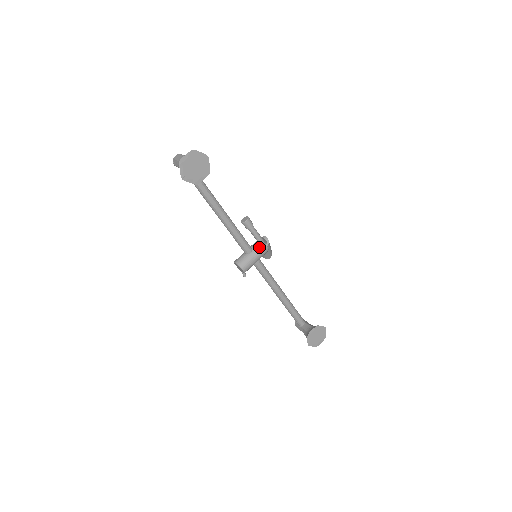
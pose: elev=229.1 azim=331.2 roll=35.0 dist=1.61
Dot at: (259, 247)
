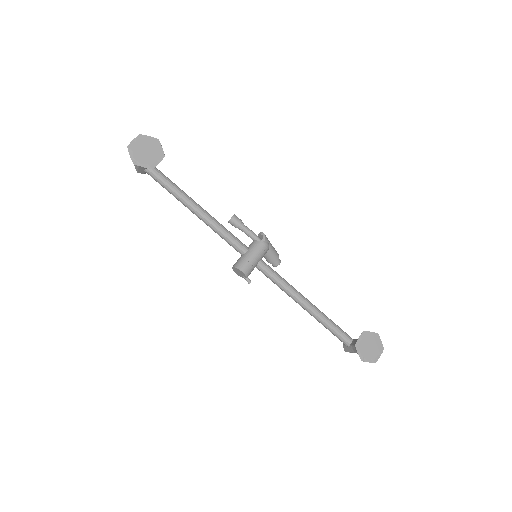
Dot at: (255, 243)
